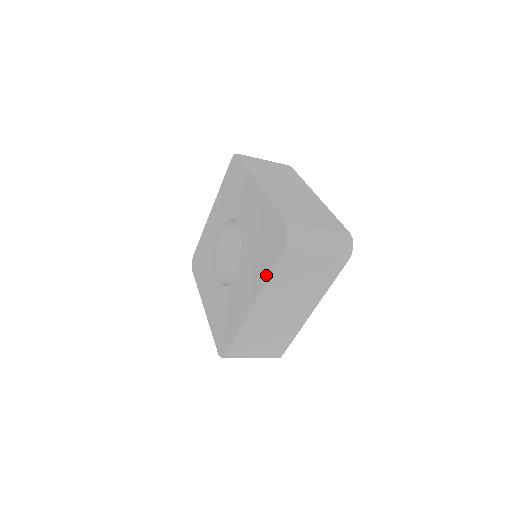
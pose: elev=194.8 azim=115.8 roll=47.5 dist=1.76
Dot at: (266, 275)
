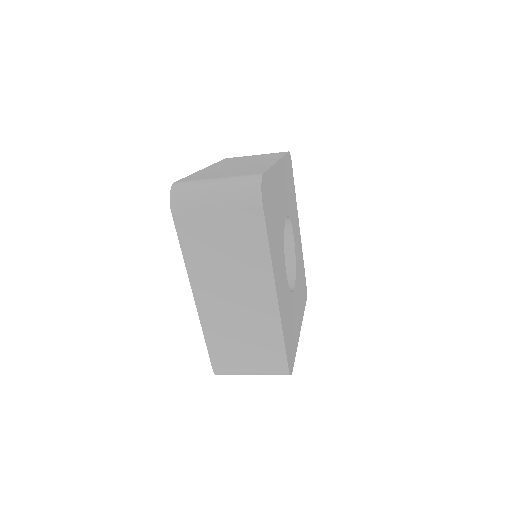
Dot at: (183, 251)
